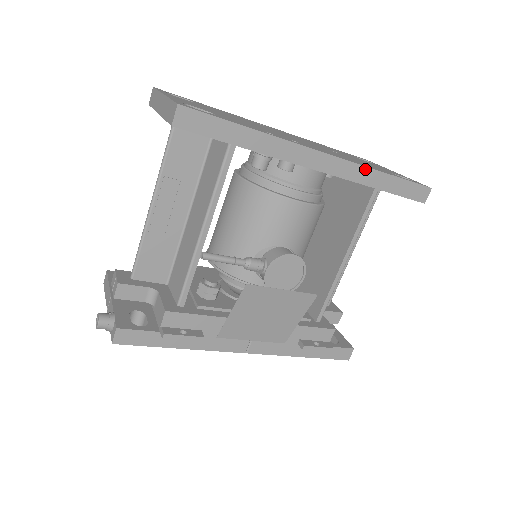
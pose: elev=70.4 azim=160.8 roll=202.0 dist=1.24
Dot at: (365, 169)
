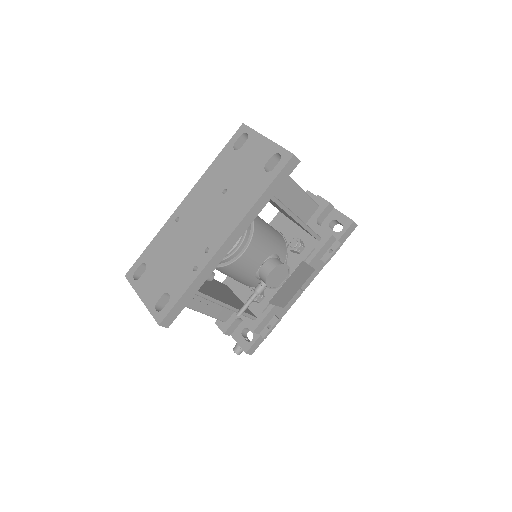
Dot at: (250, 212)
